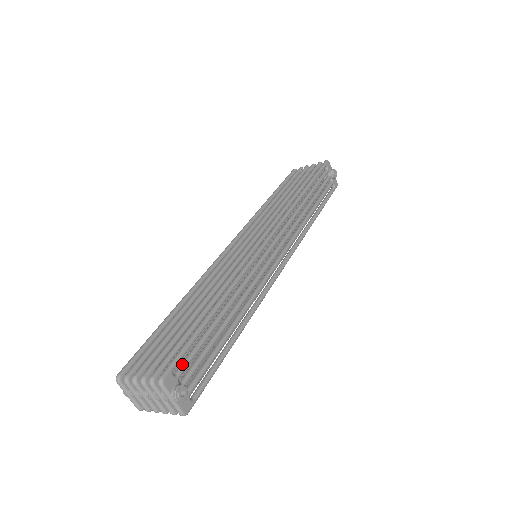
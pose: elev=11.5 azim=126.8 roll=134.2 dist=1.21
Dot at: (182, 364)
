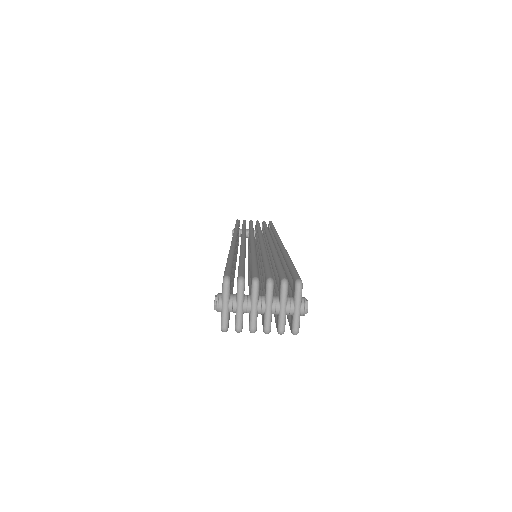
Dot at: occluded
